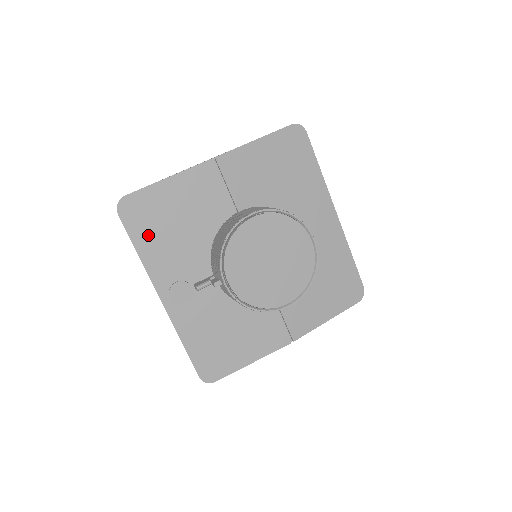
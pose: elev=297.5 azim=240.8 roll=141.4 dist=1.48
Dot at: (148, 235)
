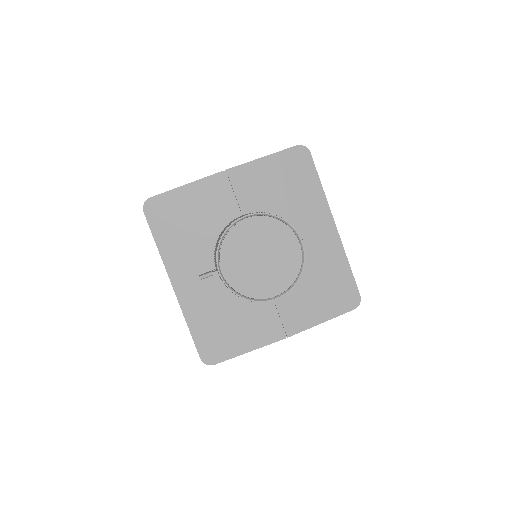
Dot at: (166, 231)
